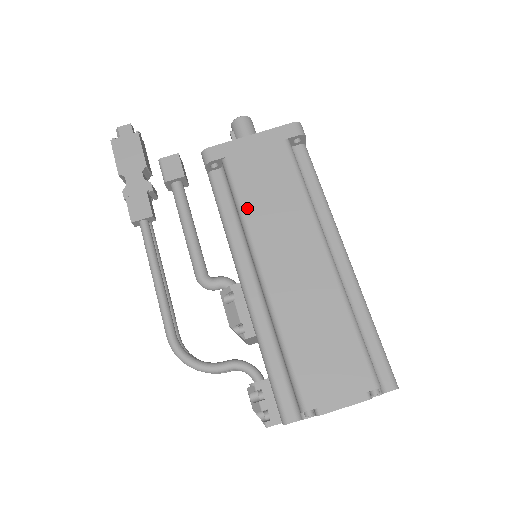
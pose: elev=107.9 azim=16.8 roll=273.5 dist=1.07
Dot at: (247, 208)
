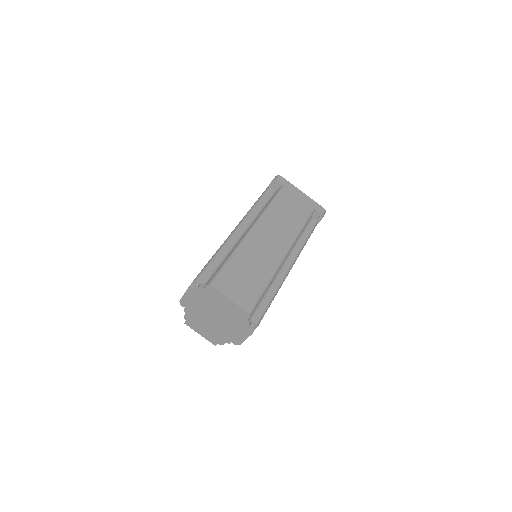
Dot at: occluded
